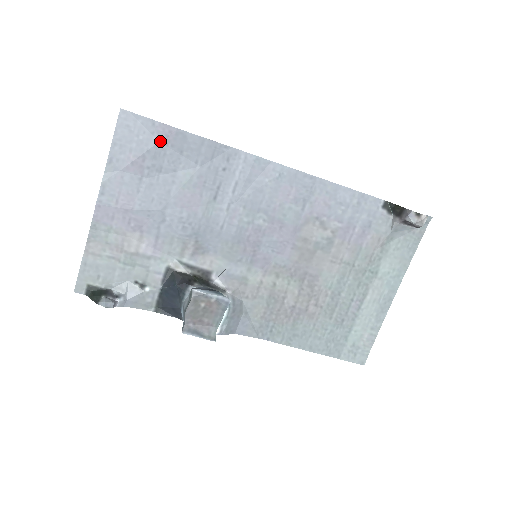
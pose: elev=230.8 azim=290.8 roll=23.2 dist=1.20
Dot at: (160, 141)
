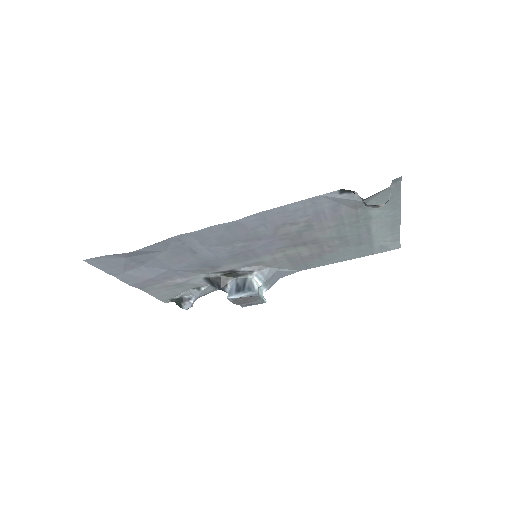
Dot at: (125, 257)
